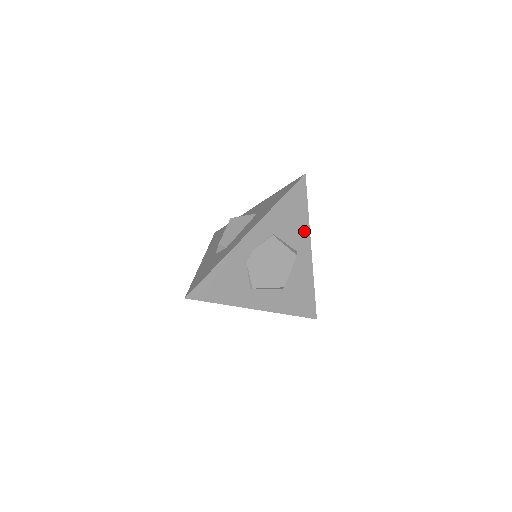
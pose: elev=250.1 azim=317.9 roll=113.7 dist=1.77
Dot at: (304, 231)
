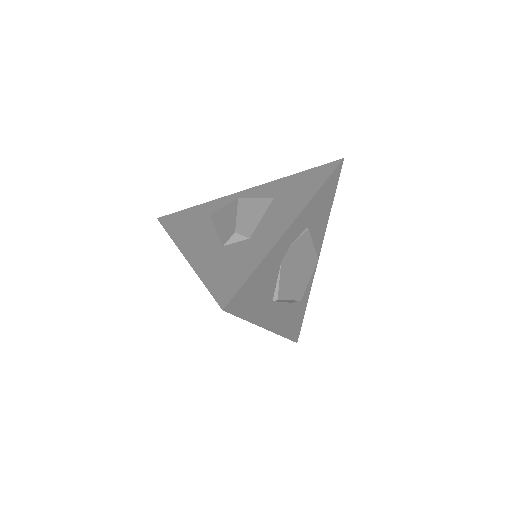
Dot at: (323, 230)
